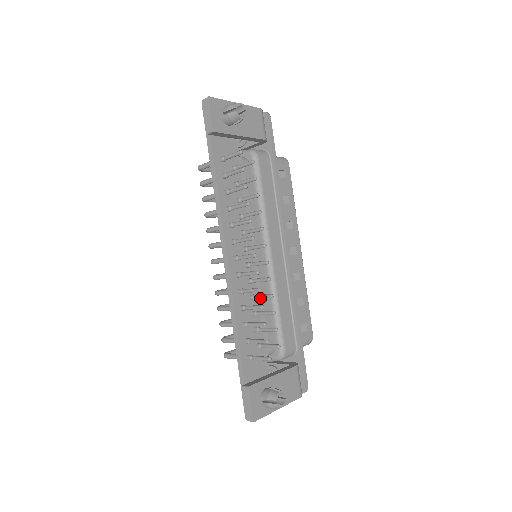
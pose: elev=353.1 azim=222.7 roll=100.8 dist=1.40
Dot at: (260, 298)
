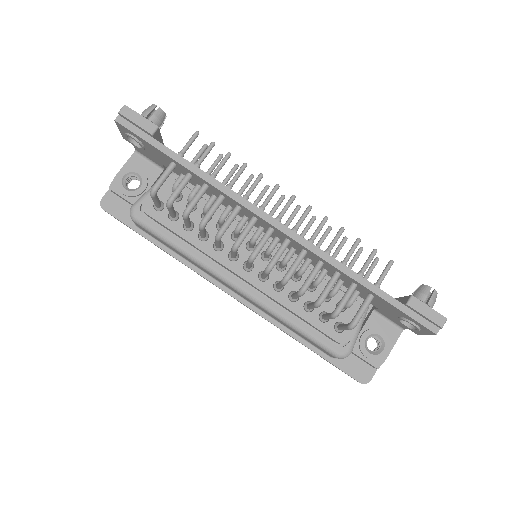
Dot at: occluded
